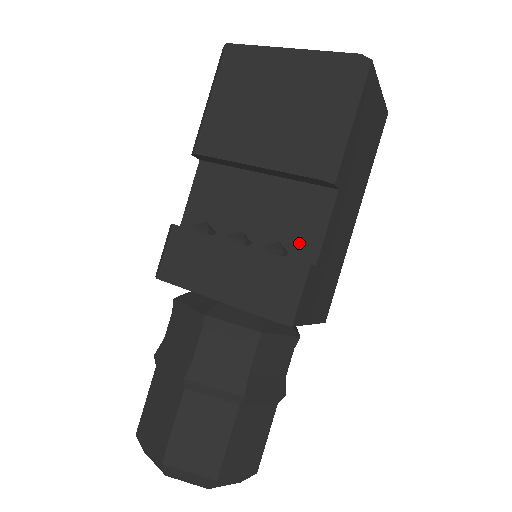
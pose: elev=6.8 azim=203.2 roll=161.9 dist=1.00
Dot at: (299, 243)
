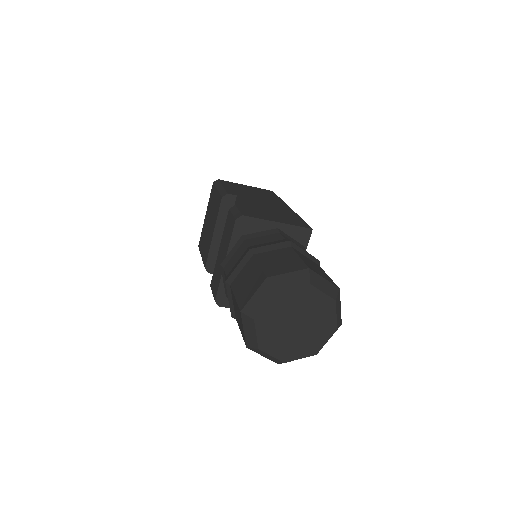
Dot at: occluded
